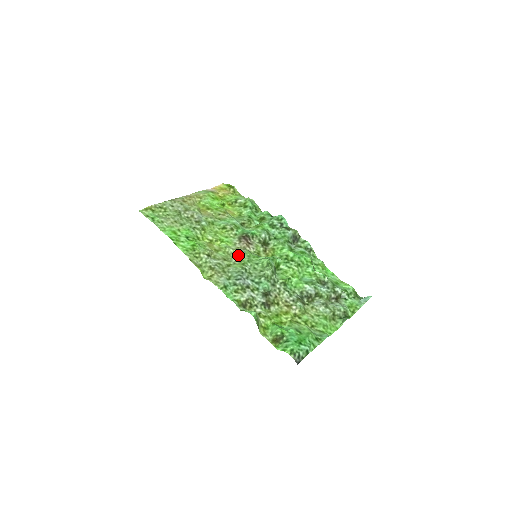
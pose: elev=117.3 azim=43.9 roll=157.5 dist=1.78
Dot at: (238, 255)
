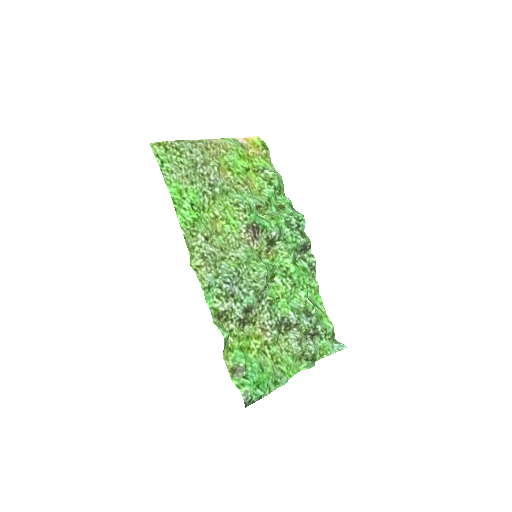
Dot at: (238, 249)
